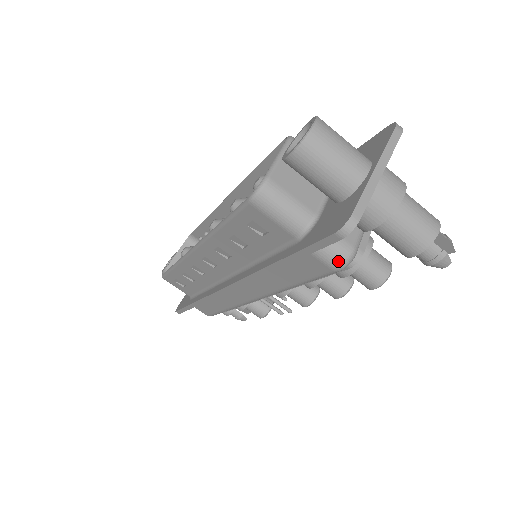
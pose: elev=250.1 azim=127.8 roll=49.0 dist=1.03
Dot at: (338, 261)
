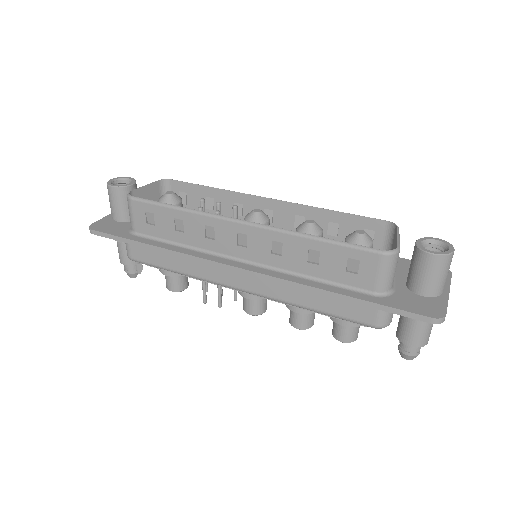
Dot at: (384, 323)
